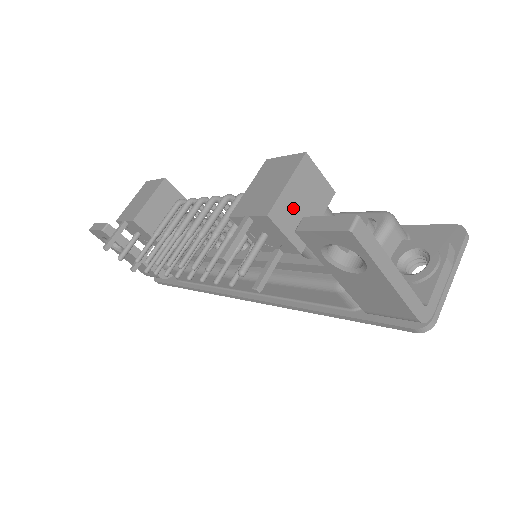
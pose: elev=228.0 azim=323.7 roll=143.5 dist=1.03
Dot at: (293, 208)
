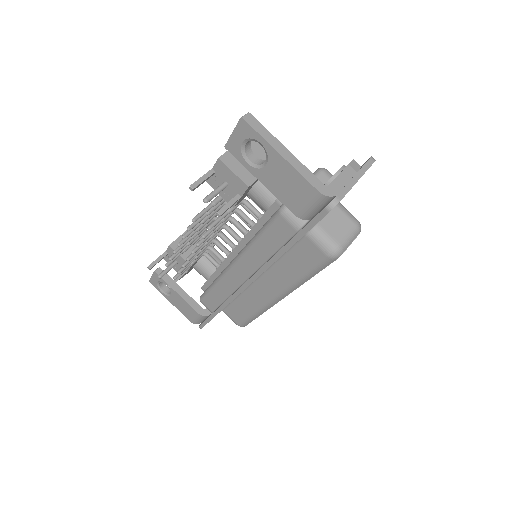
Dot at: occluded
